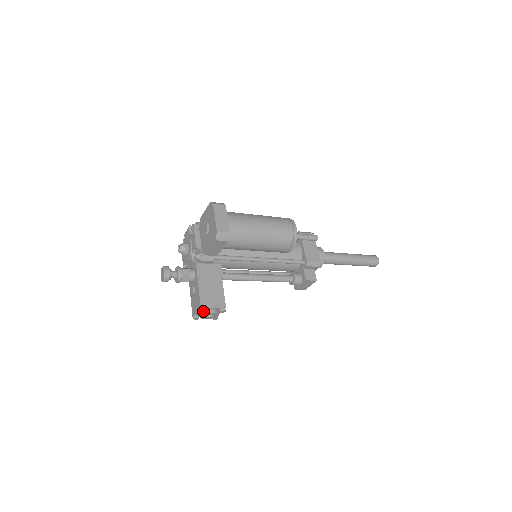
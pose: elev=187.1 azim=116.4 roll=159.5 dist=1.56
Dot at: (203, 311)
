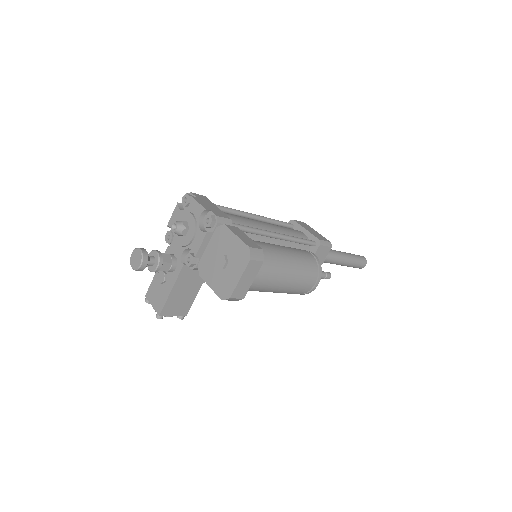
Dot at: (160, 317)
